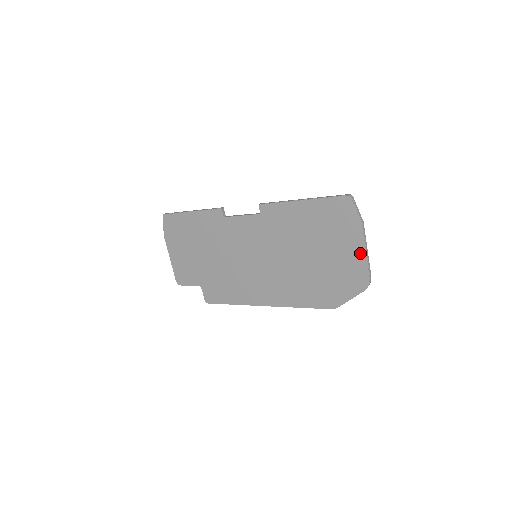
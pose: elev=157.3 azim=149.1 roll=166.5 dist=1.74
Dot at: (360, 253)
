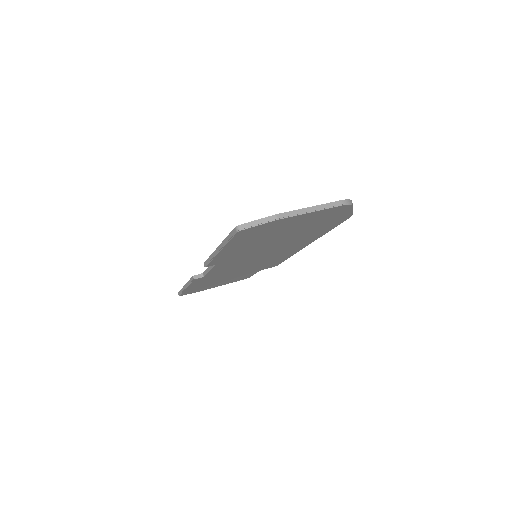
Dot at: (310, 215)
